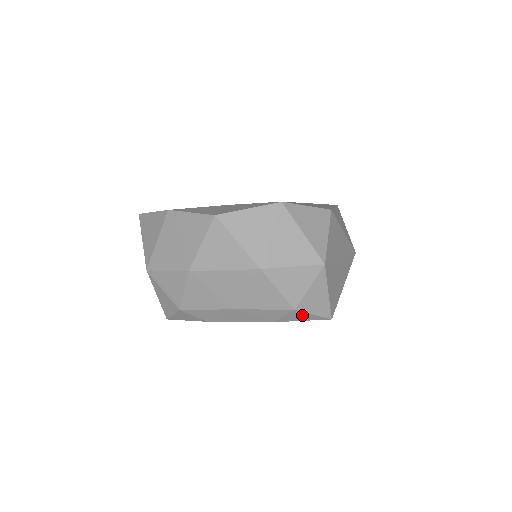
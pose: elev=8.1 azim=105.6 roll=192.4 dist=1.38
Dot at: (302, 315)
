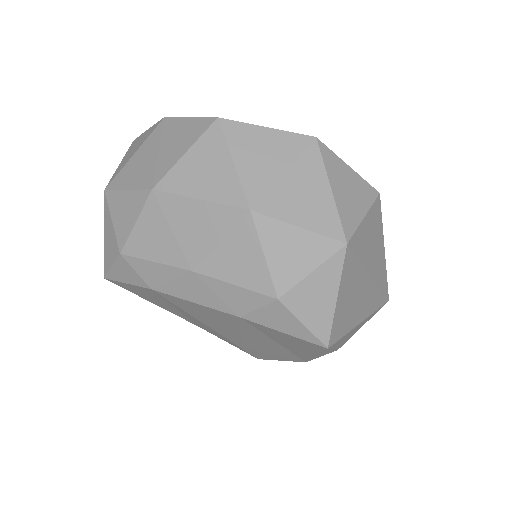
Dot at: (286, 318)
